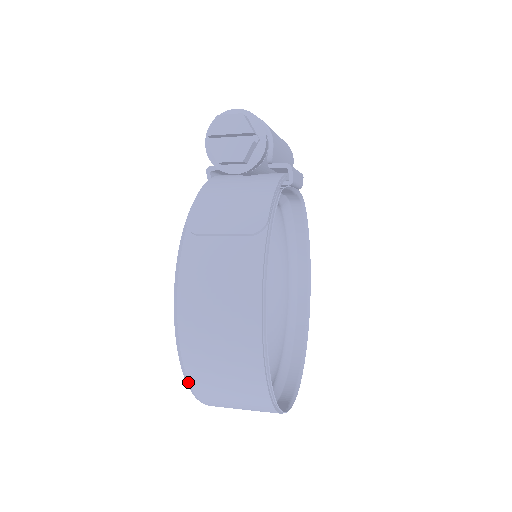
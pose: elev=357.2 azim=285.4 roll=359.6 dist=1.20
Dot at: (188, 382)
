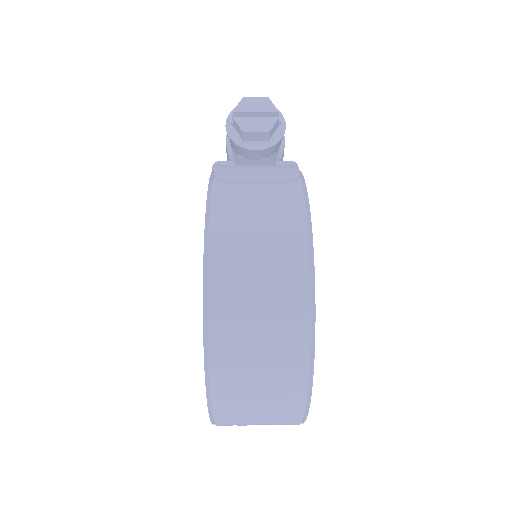
Dot at: (206, 347)
